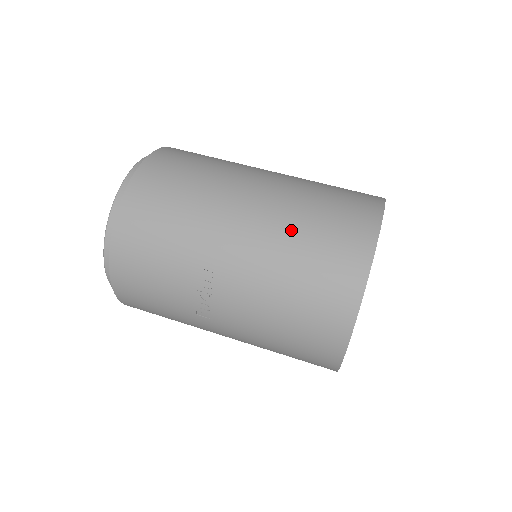
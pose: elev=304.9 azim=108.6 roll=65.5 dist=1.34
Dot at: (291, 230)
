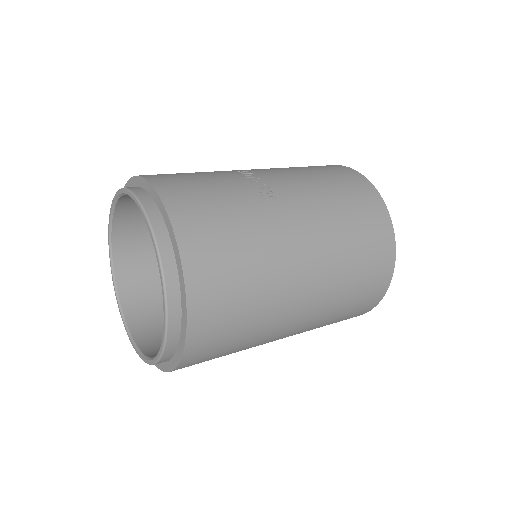
Dot at: occluded
